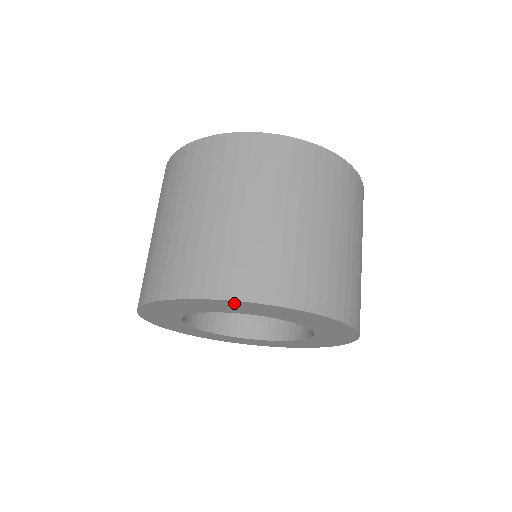
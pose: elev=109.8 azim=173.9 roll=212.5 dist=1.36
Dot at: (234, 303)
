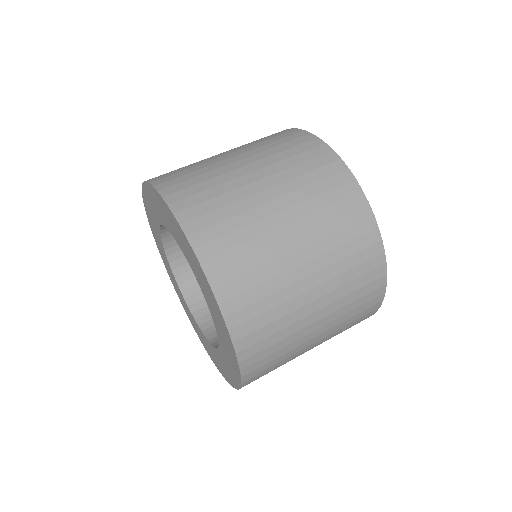
Dot at: (165, 205)
